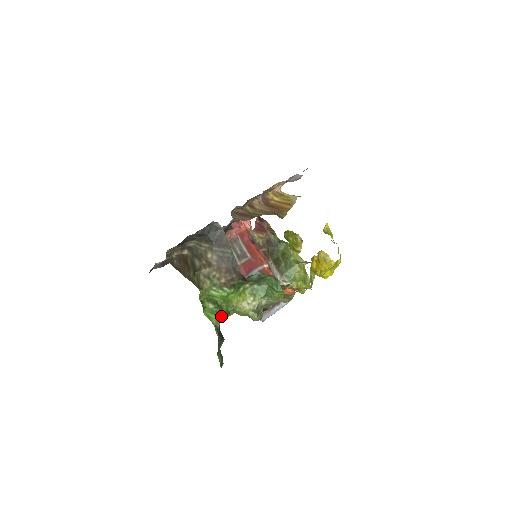
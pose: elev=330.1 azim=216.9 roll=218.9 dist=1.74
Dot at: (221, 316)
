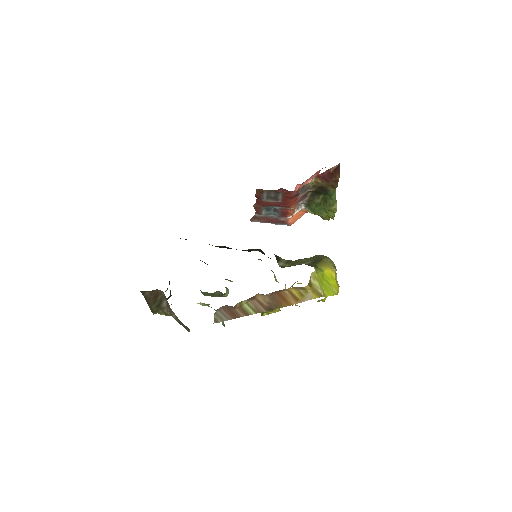
Dot at: occluded
